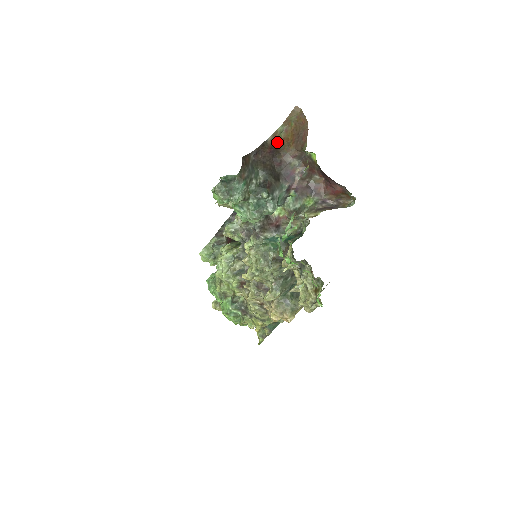
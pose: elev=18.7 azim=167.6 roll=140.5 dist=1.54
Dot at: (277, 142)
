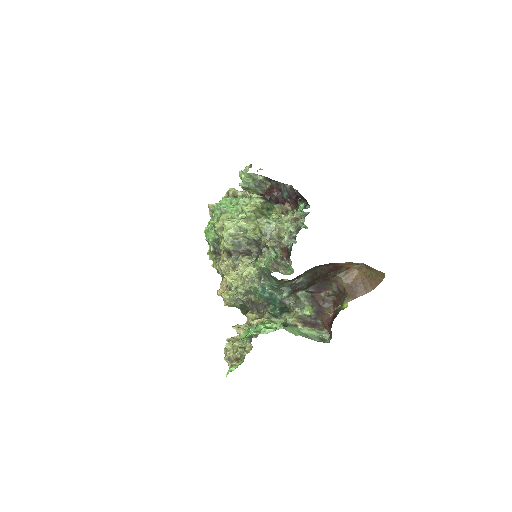
Dot at: (345, 267)
